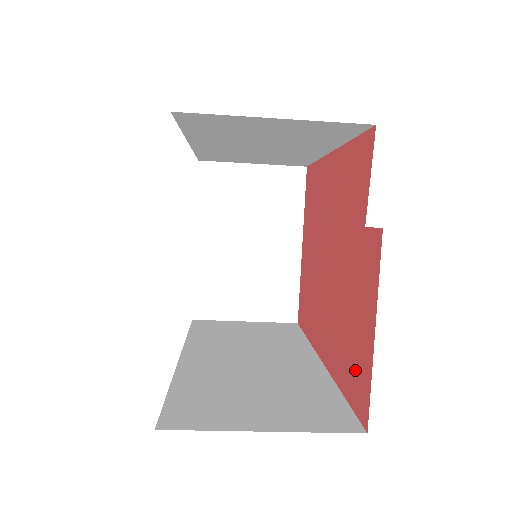
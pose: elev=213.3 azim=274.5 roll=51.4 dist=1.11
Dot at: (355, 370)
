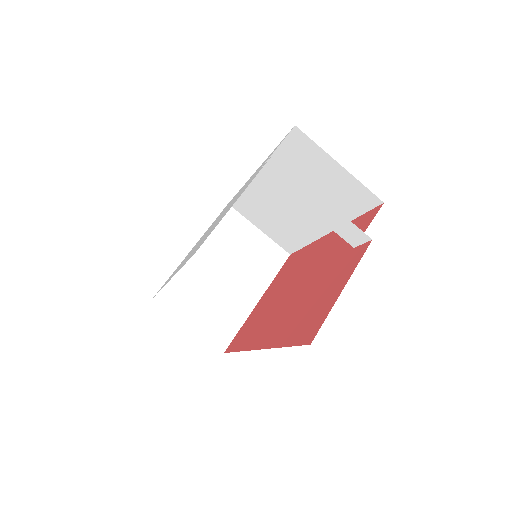
Dot at: (309, 322)
